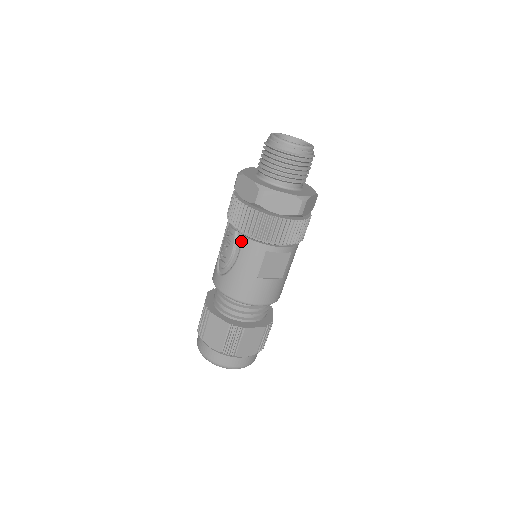
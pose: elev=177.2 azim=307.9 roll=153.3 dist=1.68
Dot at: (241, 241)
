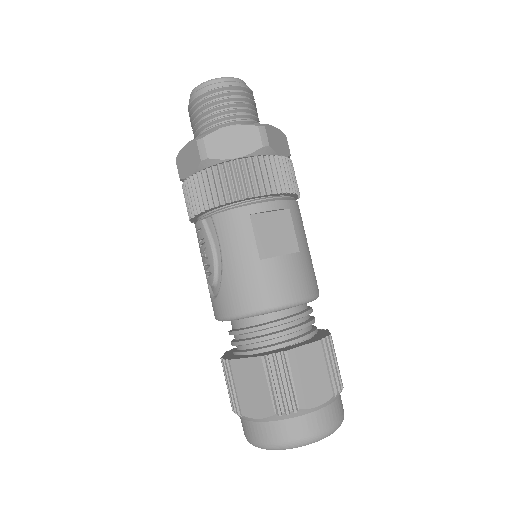
Dot at: (213, 225)
